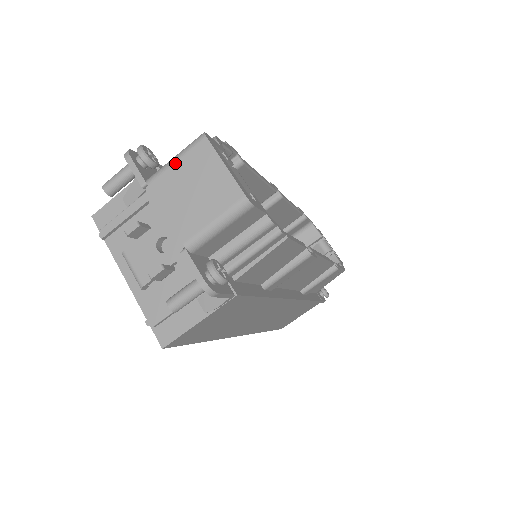
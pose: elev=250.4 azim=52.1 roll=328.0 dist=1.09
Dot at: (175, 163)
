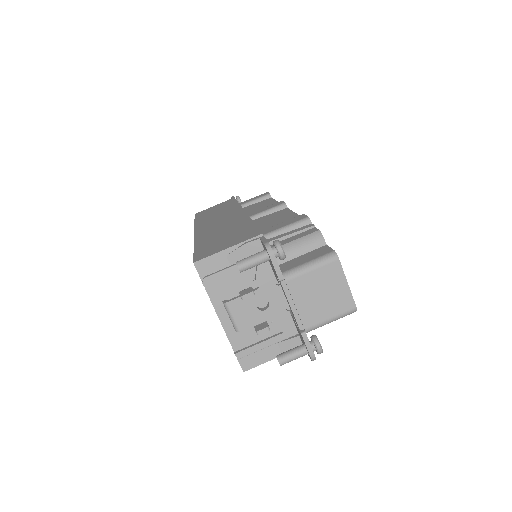
Dot at: (311, 271)
